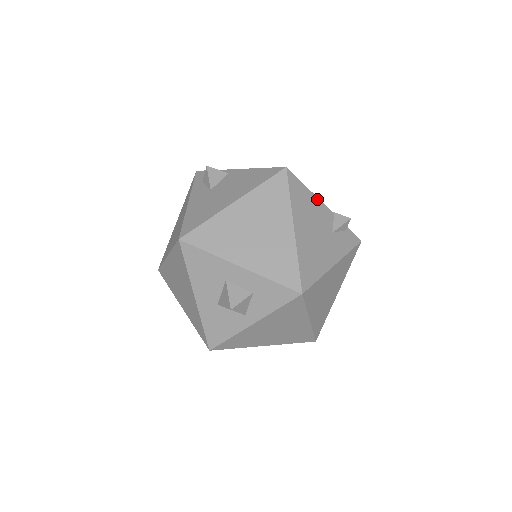
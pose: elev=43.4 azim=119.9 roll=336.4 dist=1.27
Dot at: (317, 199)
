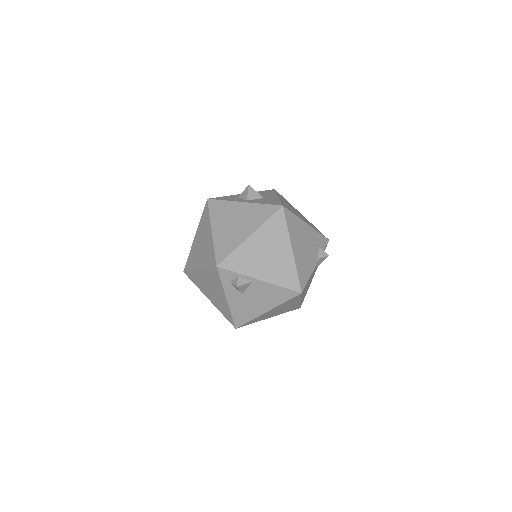
Dot at: occluded
